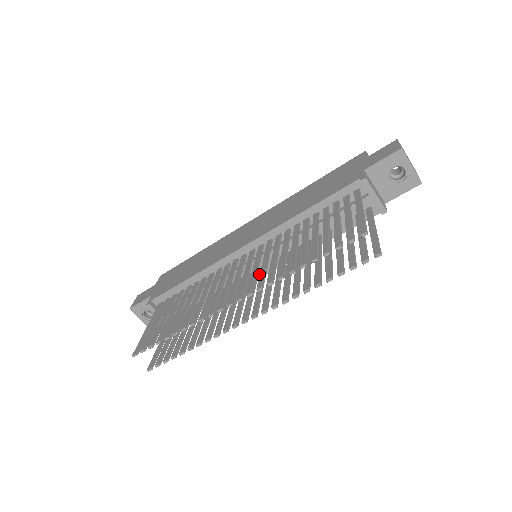
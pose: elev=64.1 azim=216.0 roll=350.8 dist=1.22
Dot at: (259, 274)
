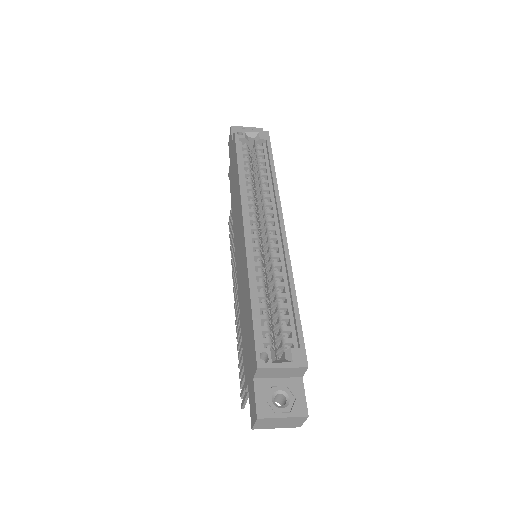
Dot at: occluded
